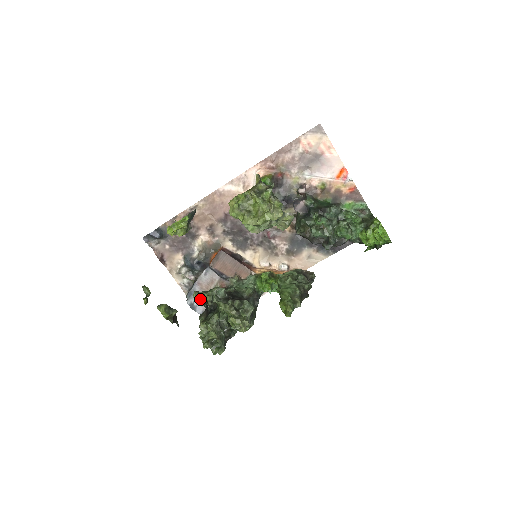
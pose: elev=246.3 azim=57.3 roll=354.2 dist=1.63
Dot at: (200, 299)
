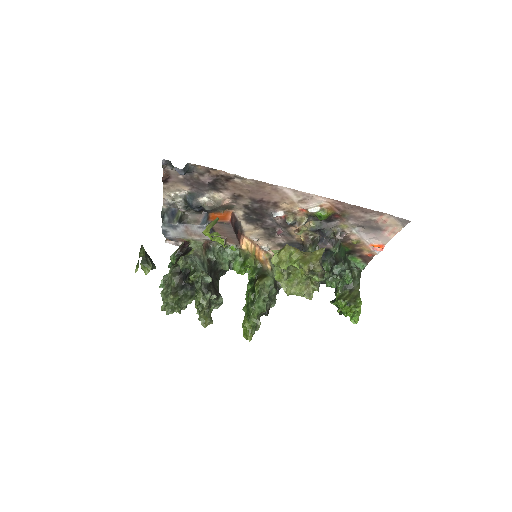
Dot at: (183, 266)
